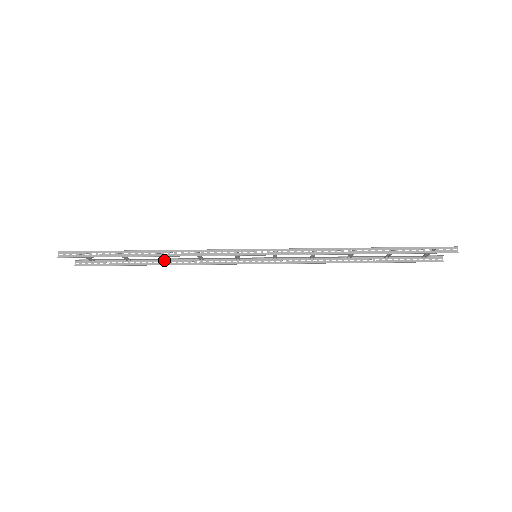
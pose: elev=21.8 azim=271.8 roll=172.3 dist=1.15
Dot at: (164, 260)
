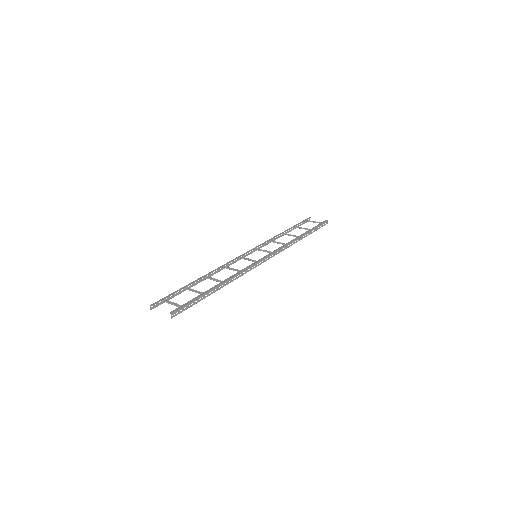
Dot at: (203, 277)
